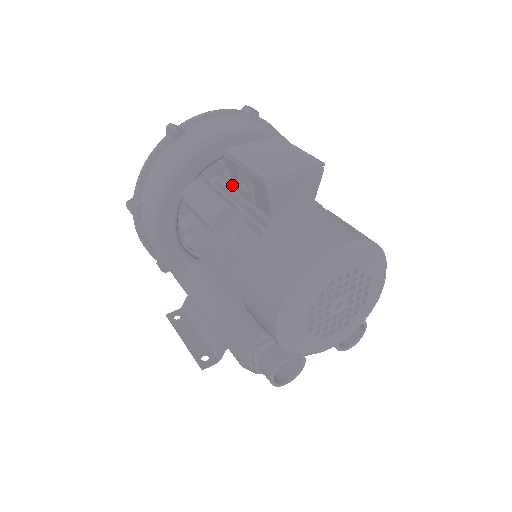
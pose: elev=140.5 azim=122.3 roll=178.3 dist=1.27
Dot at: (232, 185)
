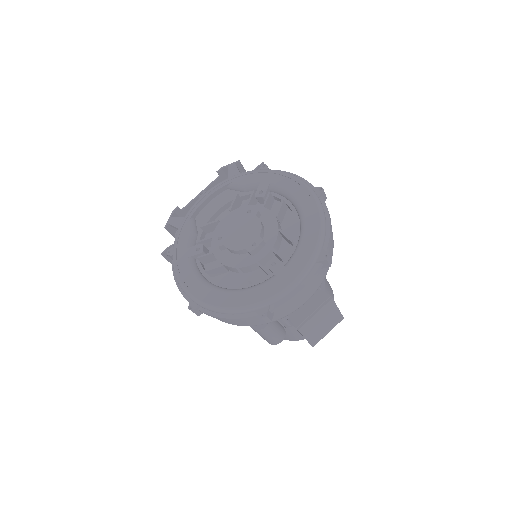
Dot at: occluded
